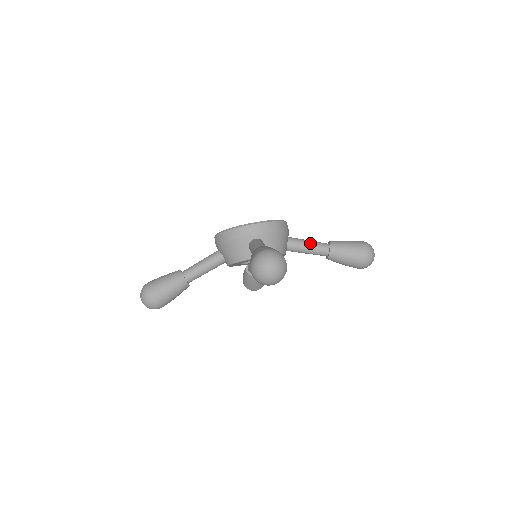
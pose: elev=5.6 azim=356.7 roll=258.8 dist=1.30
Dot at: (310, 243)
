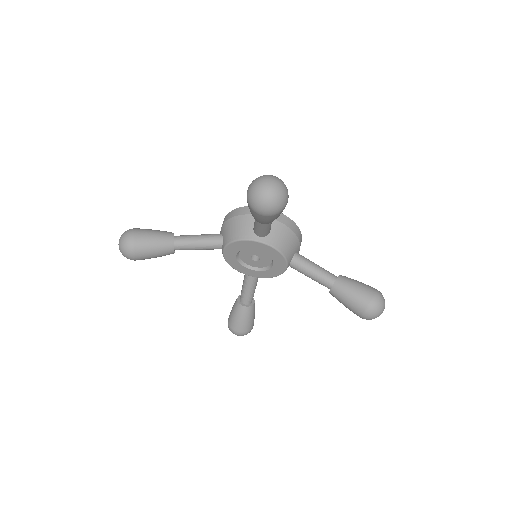
Dot at: (318, 266)
